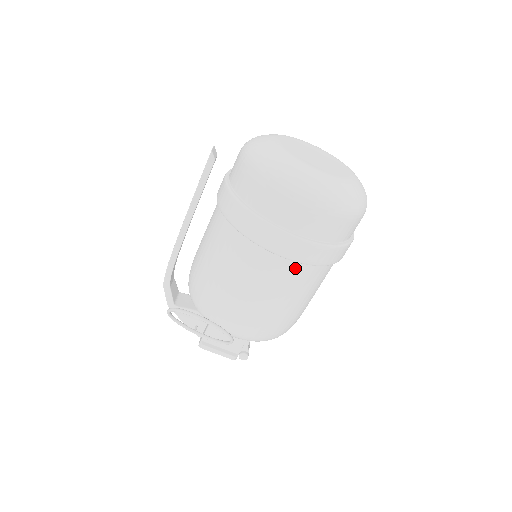
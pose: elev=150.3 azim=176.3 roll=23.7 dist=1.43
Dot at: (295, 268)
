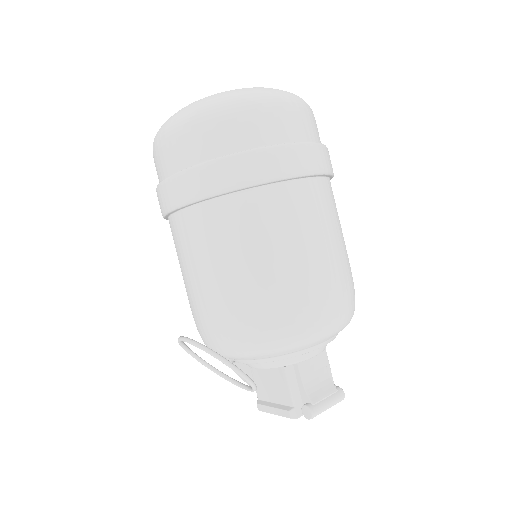
Dot at: (196, 215)
